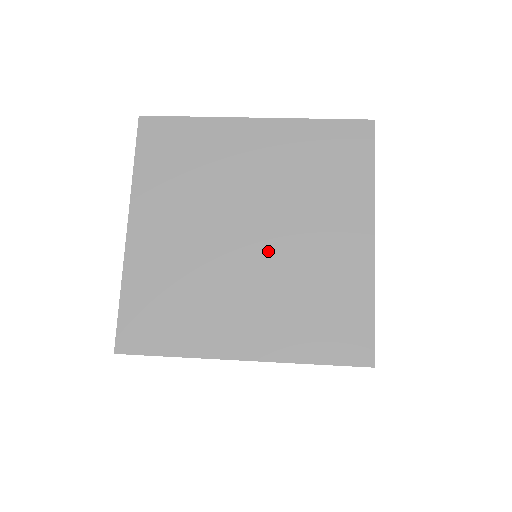
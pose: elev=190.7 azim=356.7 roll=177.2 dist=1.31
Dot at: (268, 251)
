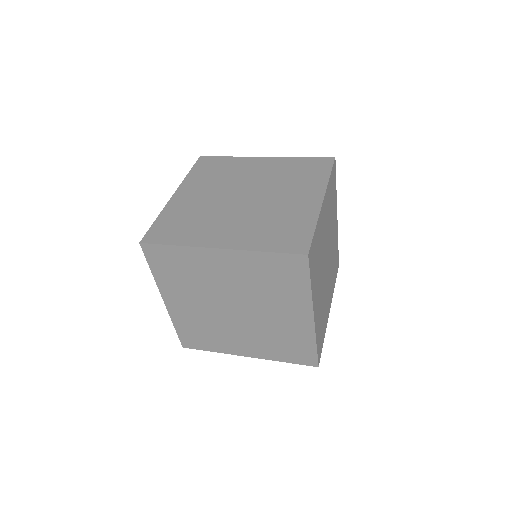
Dot at: (253, 204)
